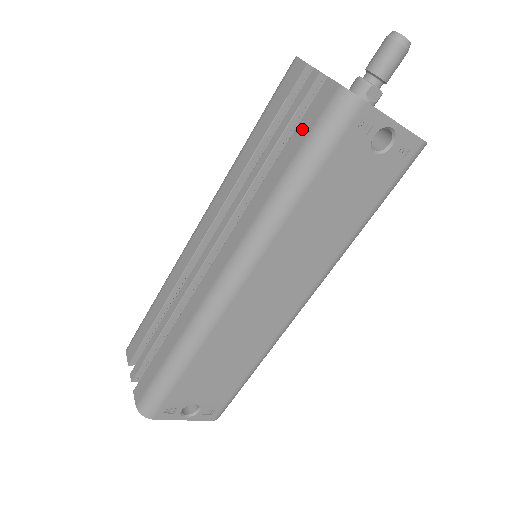
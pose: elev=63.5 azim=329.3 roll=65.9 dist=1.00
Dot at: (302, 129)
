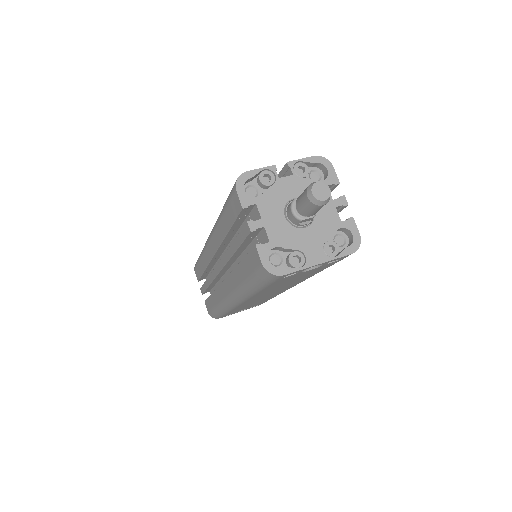
Dot at: (248, 264)
